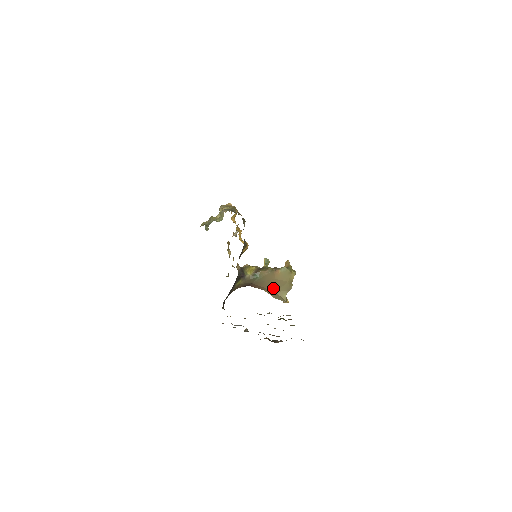
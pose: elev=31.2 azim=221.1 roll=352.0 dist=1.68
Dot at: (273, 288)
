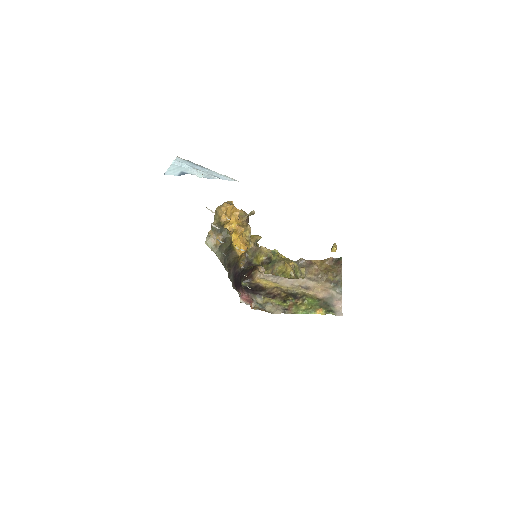
Dot at: occluded
